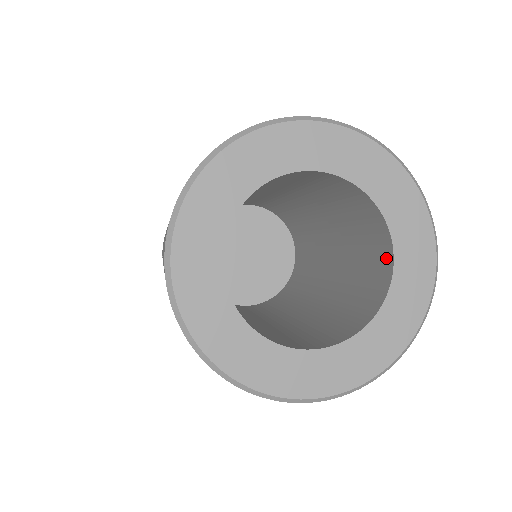
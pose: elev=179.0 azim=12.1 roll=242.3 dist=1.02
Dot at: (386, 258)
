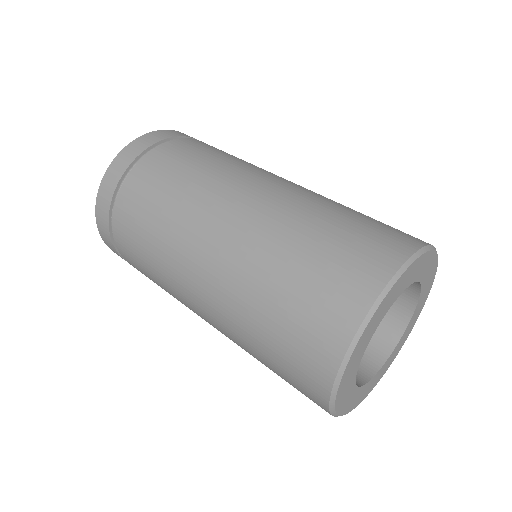
Dot at: (394, 331)
